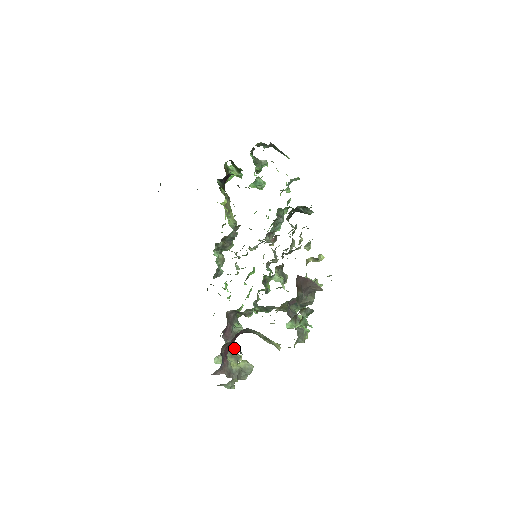
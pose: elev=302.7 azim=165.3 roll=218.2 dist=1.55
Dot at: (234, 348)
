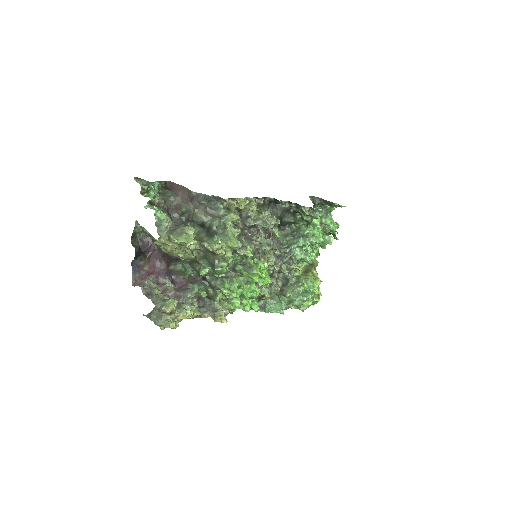
Dot at: (186, 304)
